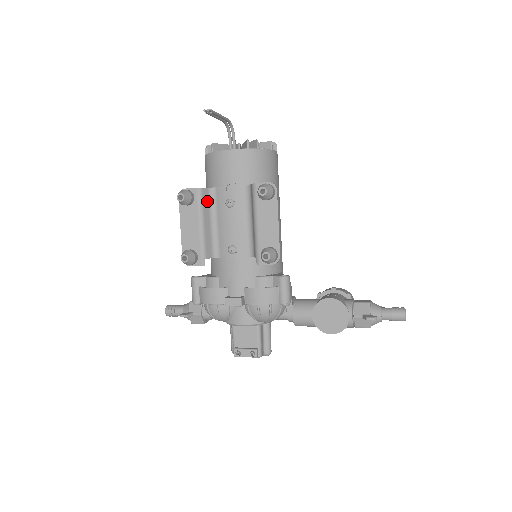
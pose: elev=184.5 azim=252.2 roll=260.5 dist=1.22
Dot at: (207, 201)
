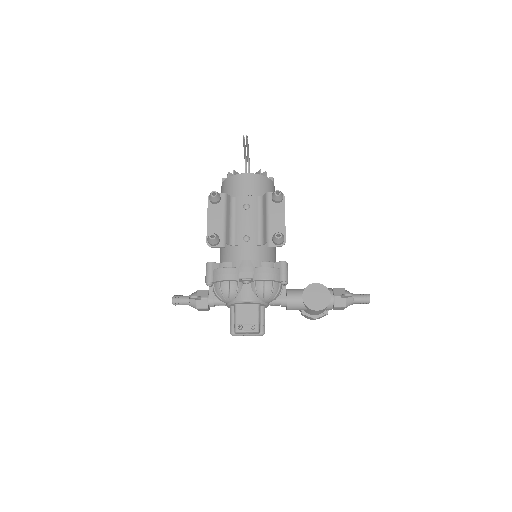
Dot at: (229, 204)
